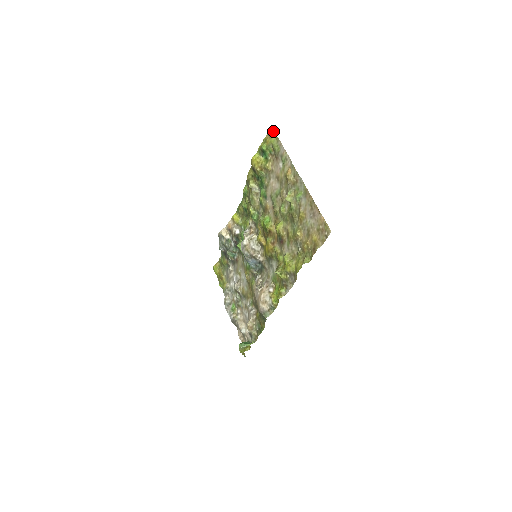
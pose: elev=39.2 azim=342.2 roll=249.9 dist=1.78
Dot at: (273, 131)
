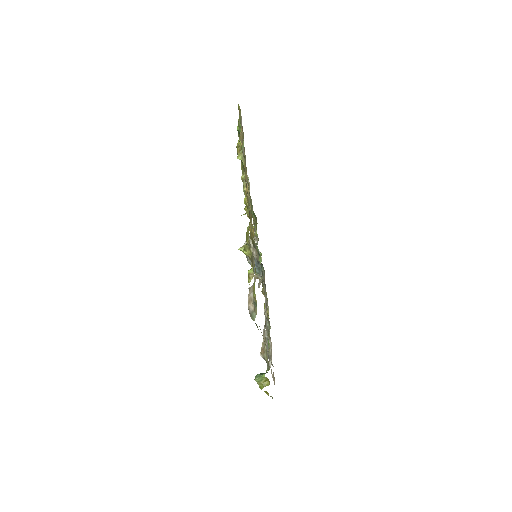
Dot at: (238, 105)
